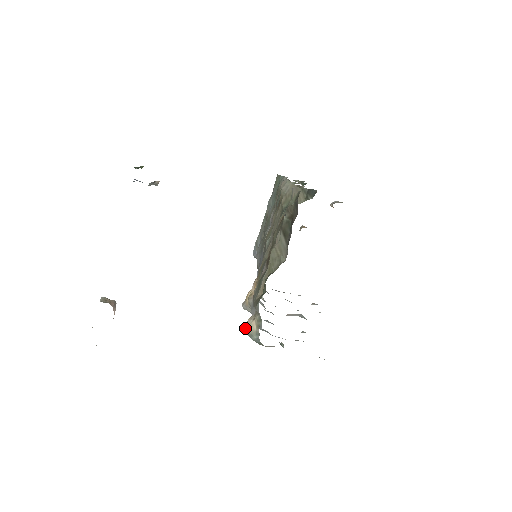
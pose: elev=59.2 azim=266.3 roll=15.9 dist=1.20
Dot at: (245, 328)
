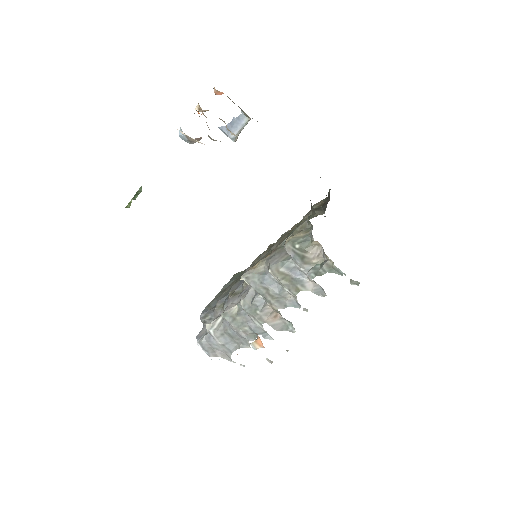
Dot at: (286, 239)
